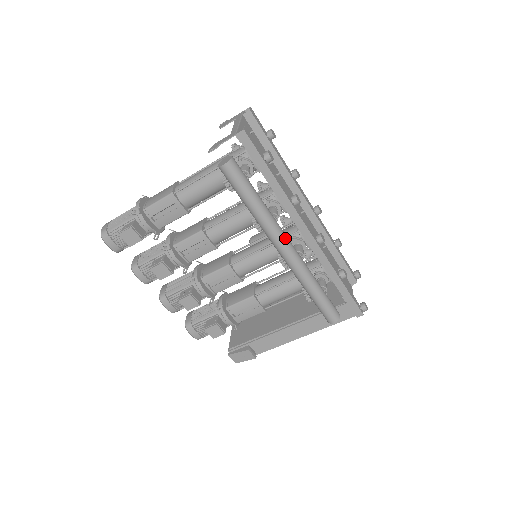
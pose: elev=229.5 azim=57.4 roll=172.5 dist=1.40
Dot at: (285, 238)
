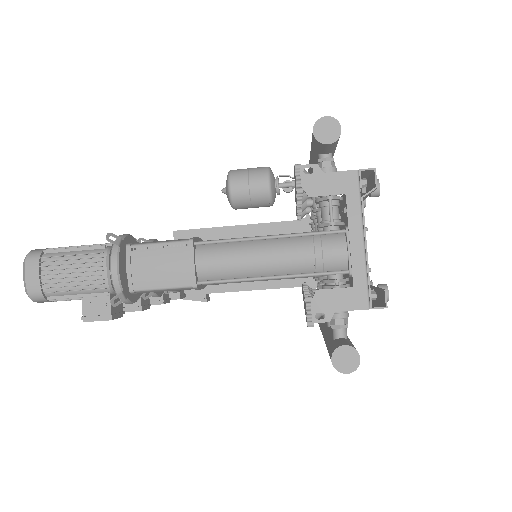
Dot at: occluded
